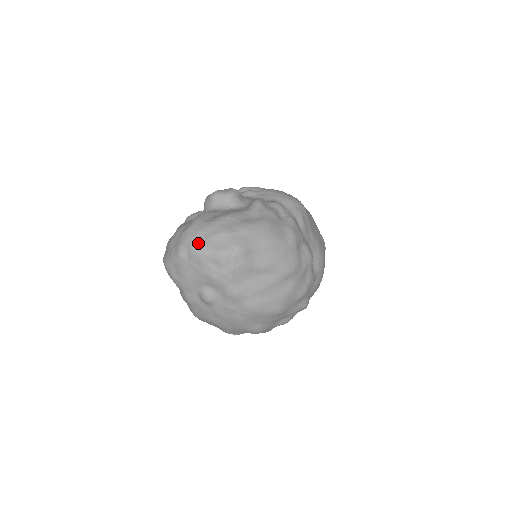
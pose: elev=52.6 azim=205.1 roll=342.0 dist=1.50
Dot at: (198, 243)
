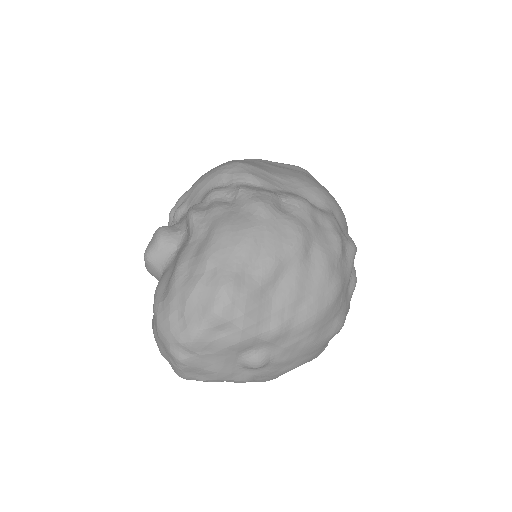
Dot at: (181, 331)
